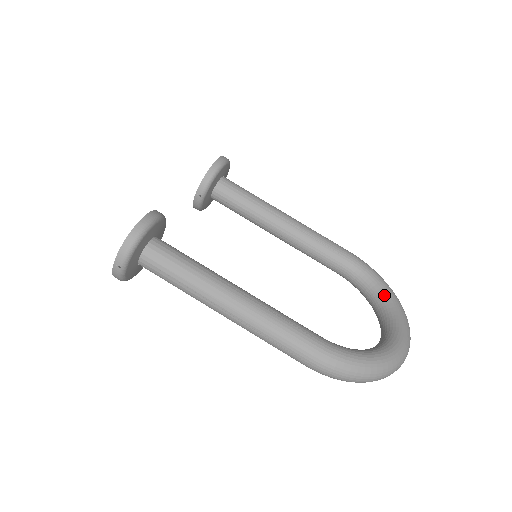
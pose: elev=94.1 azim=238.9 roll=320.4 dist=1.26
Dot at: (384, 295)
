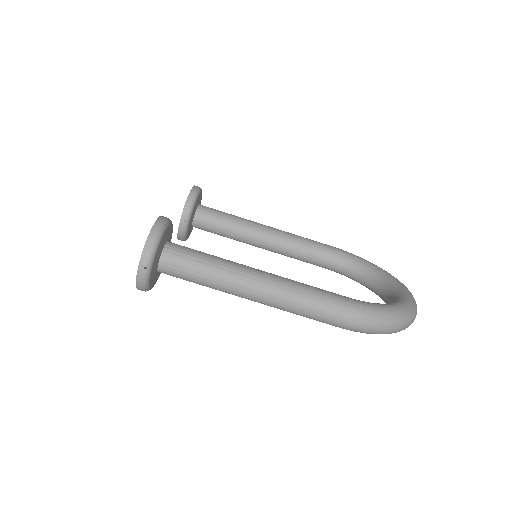
Dot at: (374, 270)
